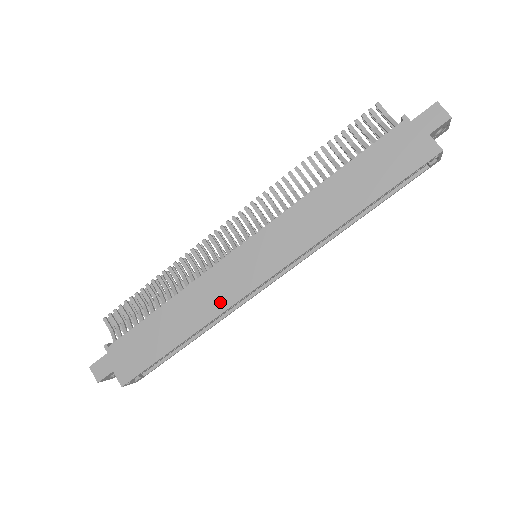
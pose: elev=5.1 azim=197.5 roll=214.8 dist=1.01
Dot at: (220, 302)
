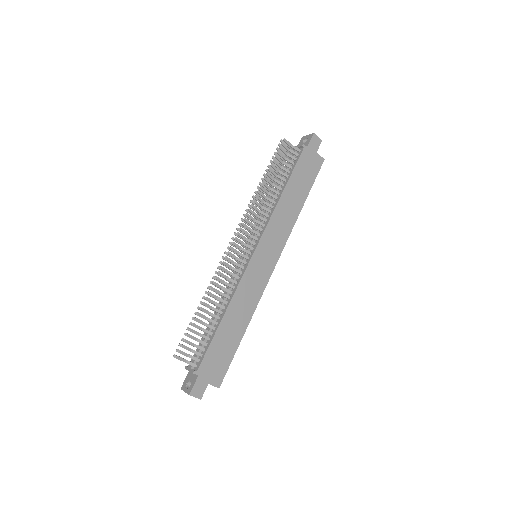
Dot at: (256, 294)
